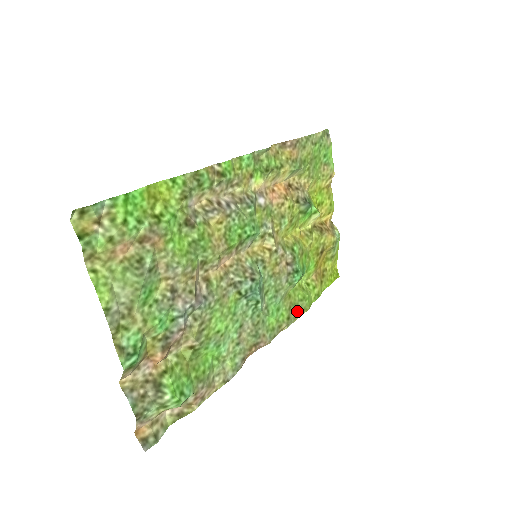
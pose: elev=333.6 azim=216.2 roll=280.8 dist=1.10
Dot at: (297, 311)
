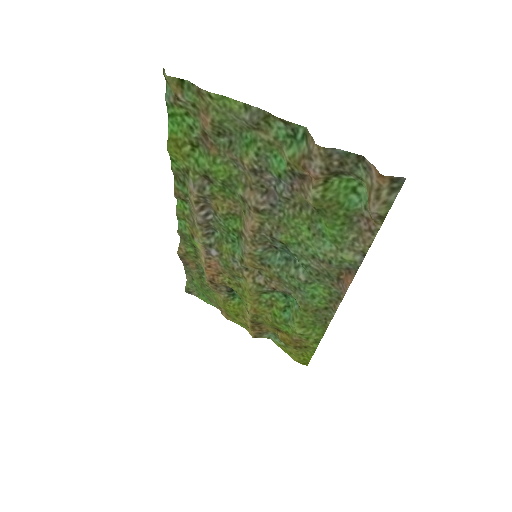
Dot at: (323, 320)
